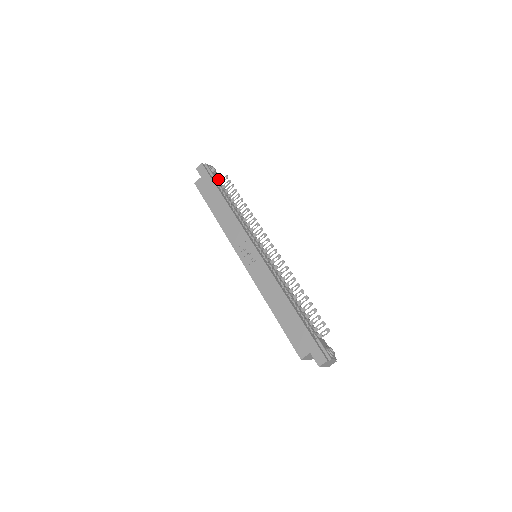
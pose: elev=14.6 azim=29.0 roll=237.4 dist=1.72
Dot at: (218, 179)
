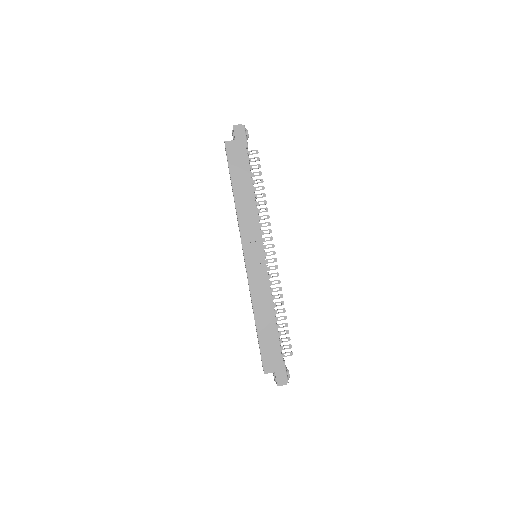
Dot at: occluded
